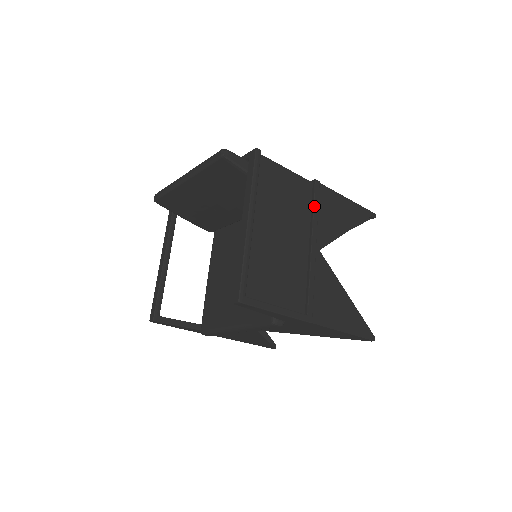
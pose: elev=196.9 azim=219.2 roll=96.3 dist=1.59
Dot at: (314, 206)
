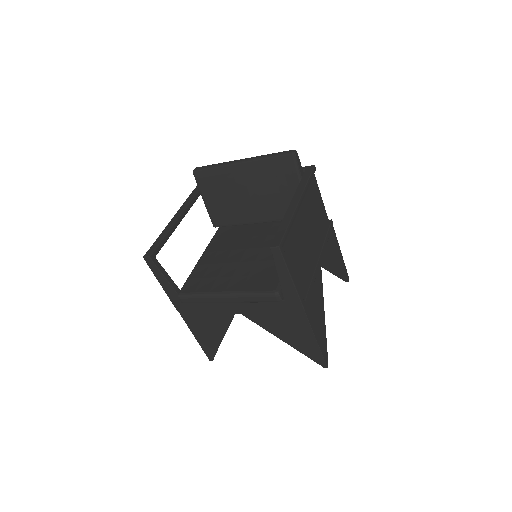
Dot at: (327, 235)
